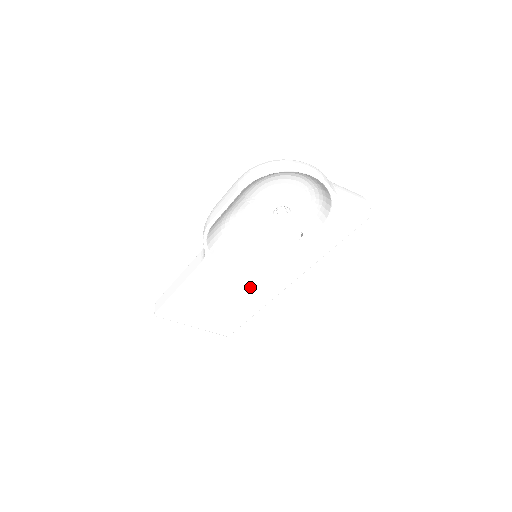
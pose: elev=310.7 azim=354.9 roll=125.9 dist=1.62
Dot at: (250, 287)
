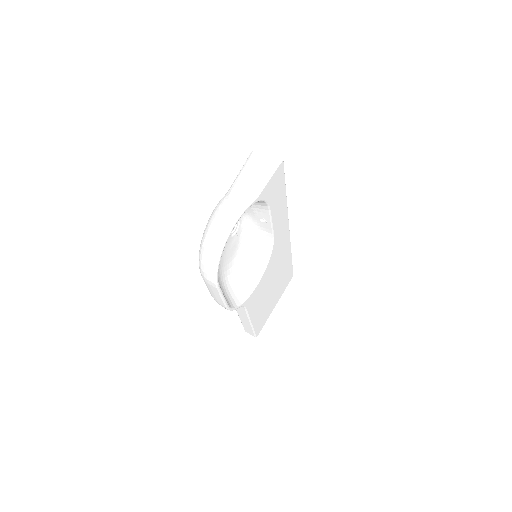
Dot at: (275, 264)
